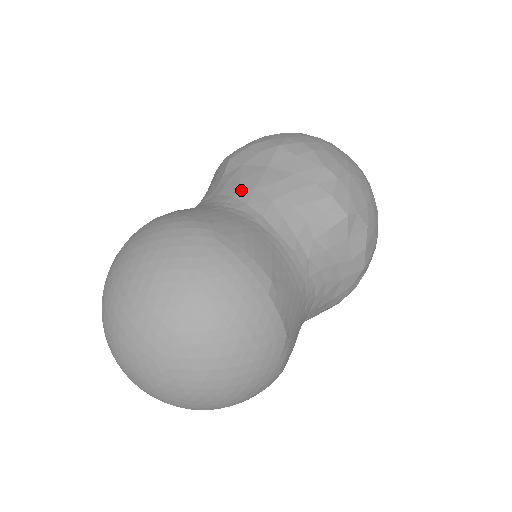
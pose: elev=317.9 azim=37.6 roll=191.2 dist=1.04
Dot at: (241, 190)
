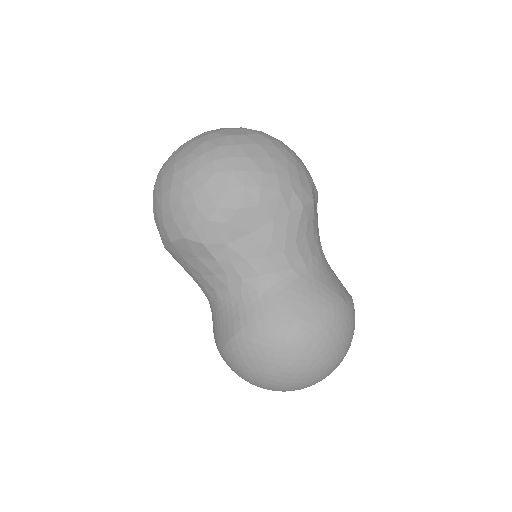
Dot at: (258, 266)
